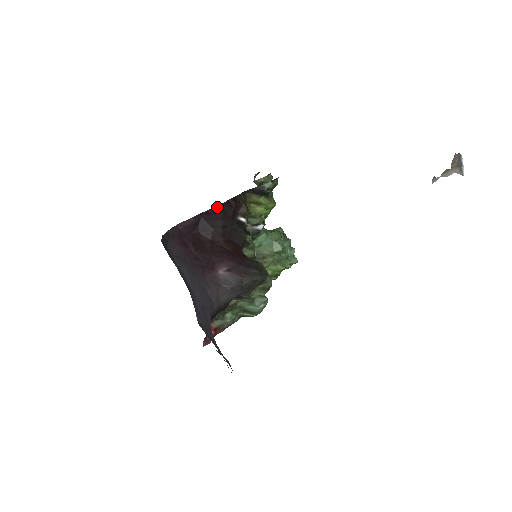
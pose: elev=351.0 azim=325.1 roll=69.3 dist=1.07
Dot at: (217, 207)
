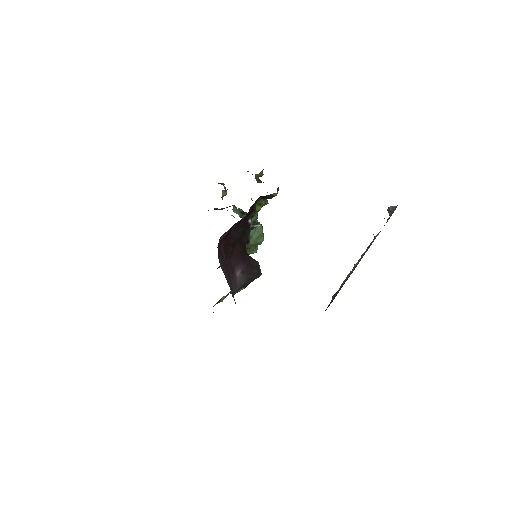
Dot at: (244, 217)
